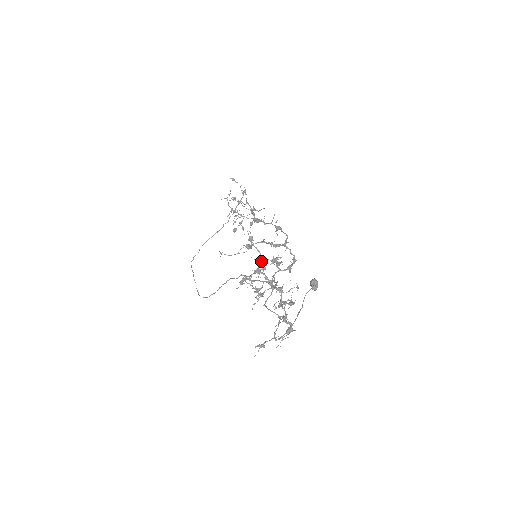
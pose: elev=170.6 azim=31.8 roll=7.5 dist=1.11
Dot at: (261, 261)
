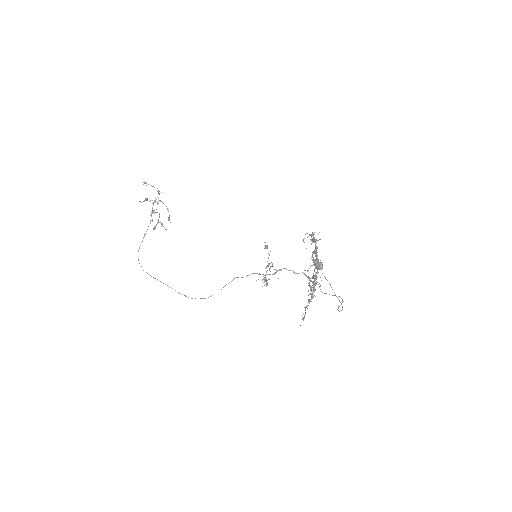
Dot at: occluded
